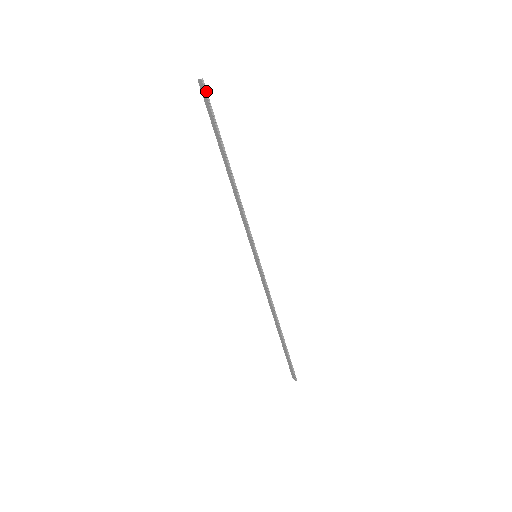
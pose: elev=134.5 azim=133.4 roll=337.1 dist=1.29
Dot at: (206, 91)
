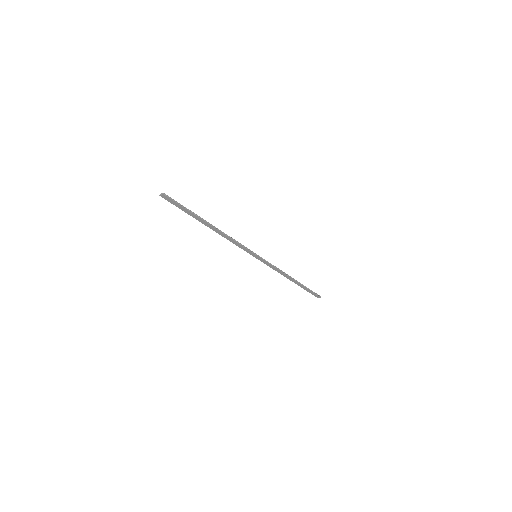
Dot at: (170, 197)
